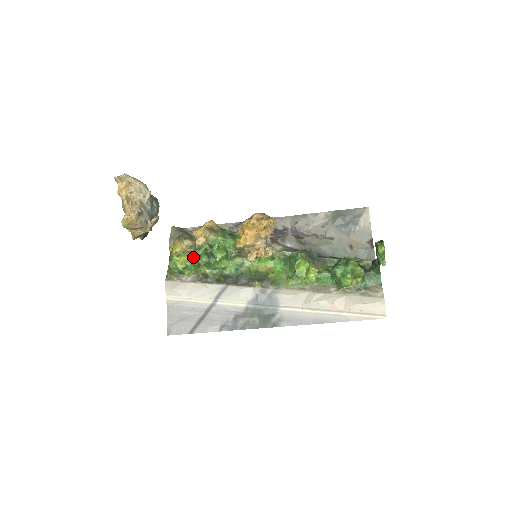
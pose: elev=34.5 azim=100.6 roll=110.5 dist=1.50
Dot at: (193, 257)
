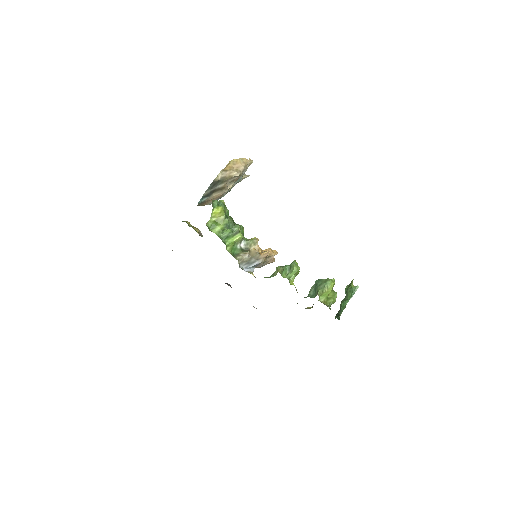
Dot at: (228, 213)
